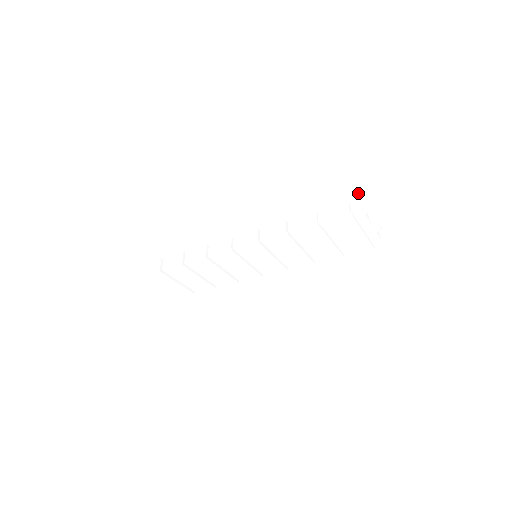
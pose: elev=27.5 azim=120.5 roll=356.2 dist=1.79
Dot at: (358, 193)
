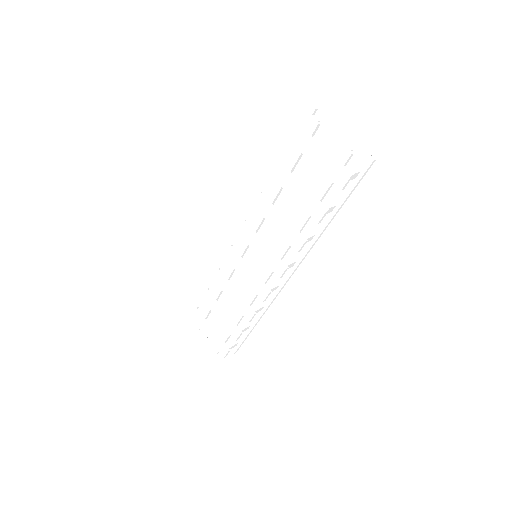
Dot at: (310, 106)
